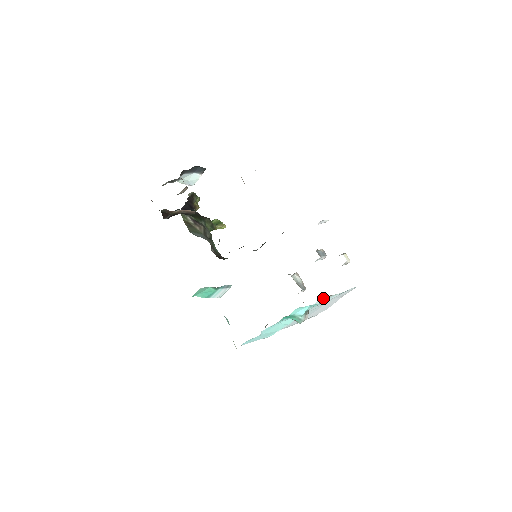
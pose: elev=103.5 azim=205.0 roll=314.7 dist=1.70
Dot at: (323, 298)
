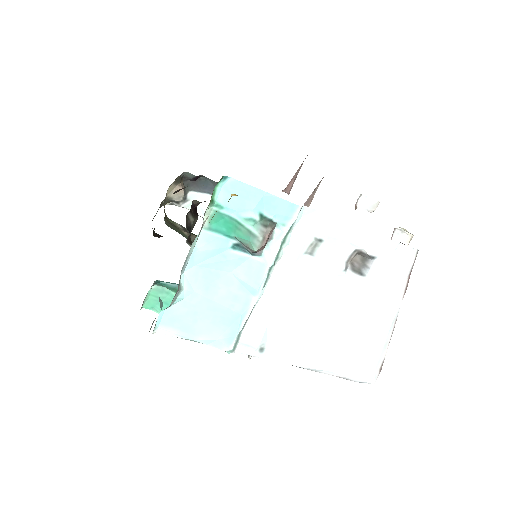
Dot at: (312, 214)
